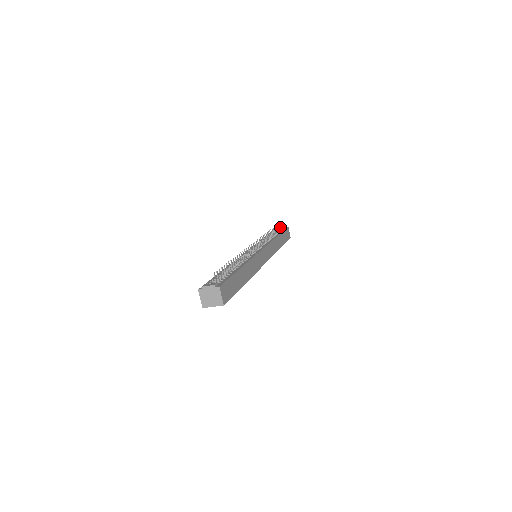
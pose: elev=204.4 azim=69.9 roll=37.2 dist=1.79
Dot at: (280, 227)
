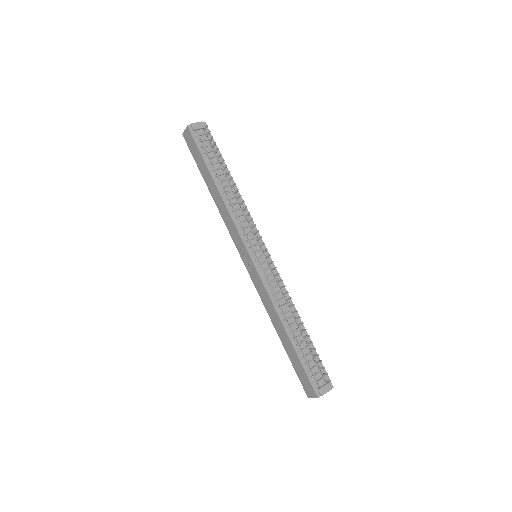
Dot at: (211, 141)
